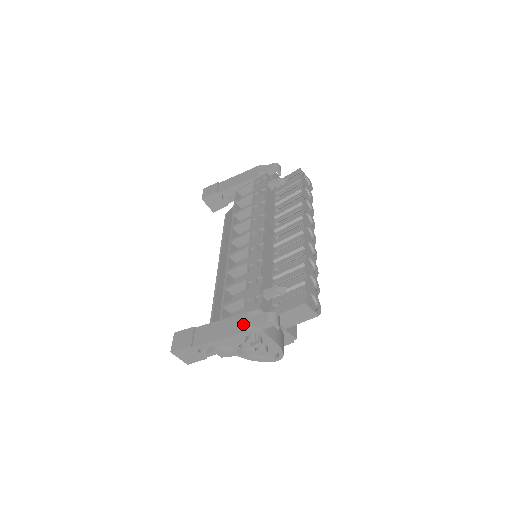
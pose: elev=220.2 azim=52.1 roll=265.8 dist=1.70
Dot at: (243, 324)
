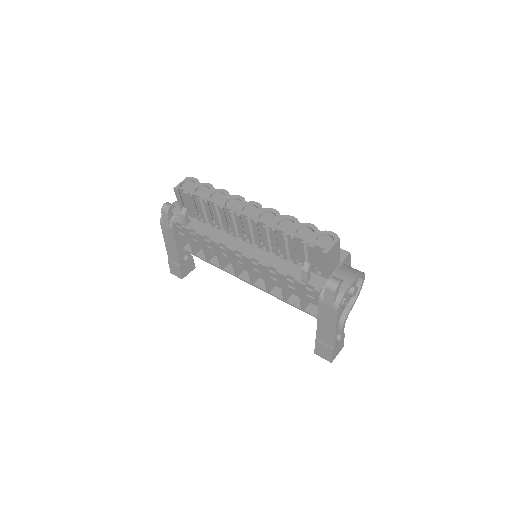
Dot at: (329, 309)
